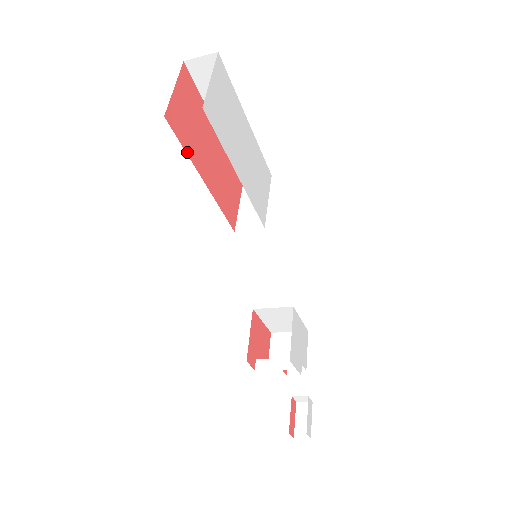
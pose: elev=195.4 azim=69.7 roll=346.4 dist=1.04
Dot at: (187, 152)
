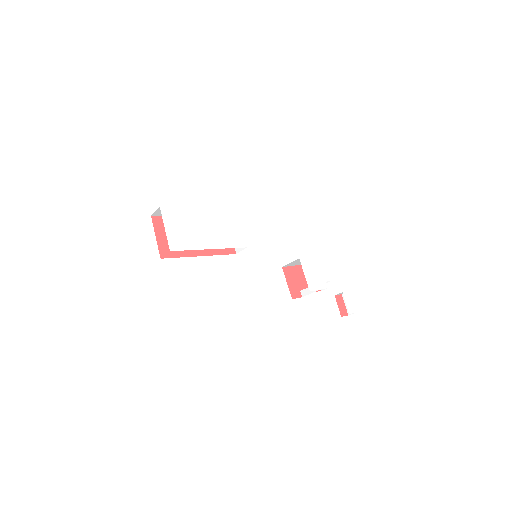
Dot at: (182, 256)
